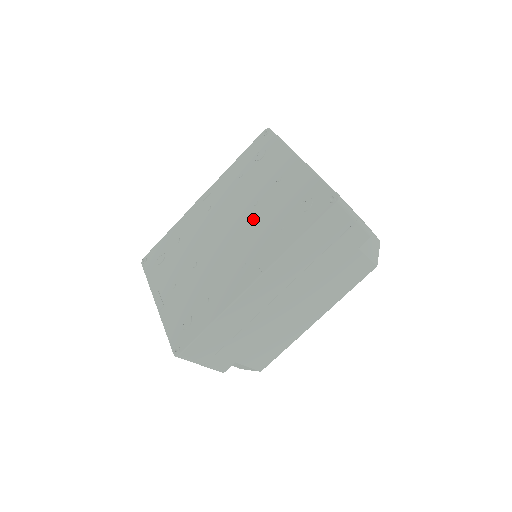
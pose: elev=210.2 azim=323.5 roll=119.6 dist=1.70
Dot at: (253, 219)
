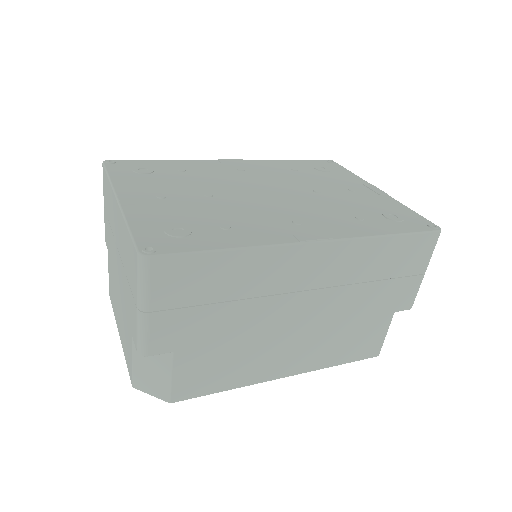
Dot at: (315, 199)
